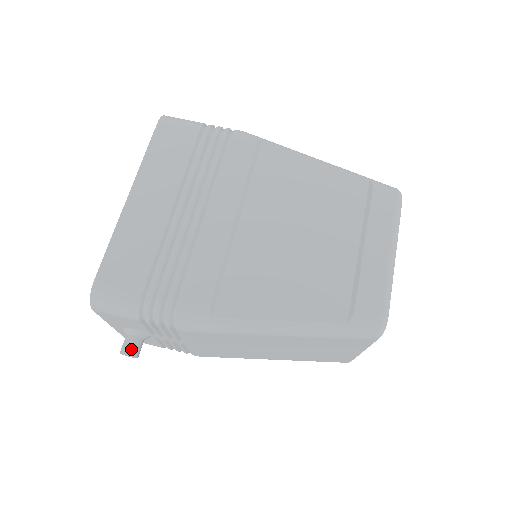
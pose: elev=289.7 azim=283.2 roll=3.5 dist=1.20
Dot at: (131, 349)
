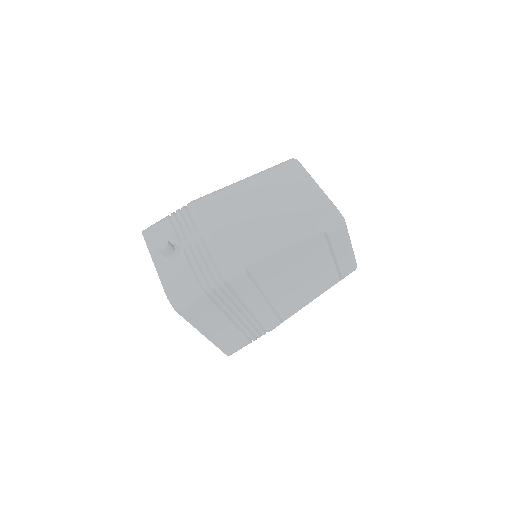
Dot at: occluded
